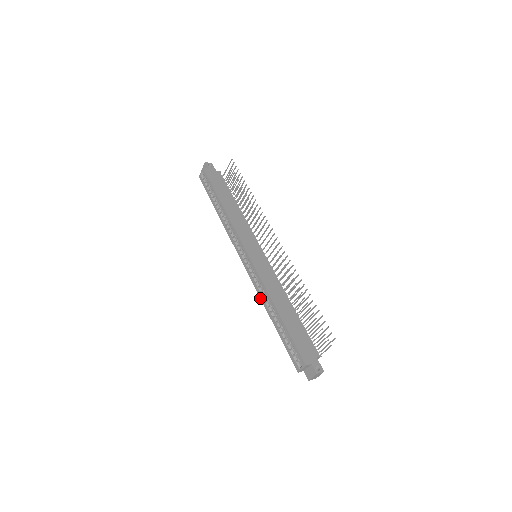
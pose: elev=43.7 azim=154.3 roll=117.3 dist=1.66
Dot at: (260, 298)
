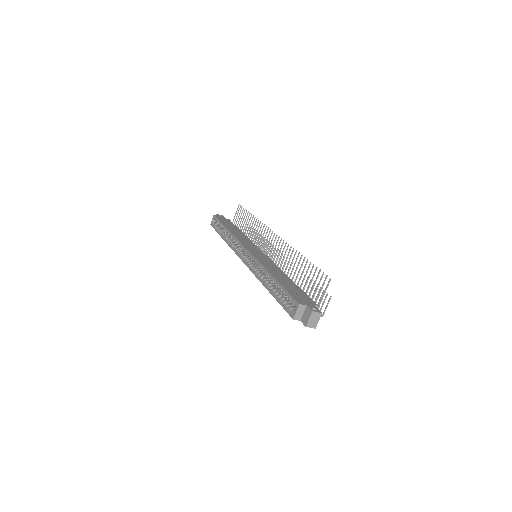
Dot at: (257, 278)
